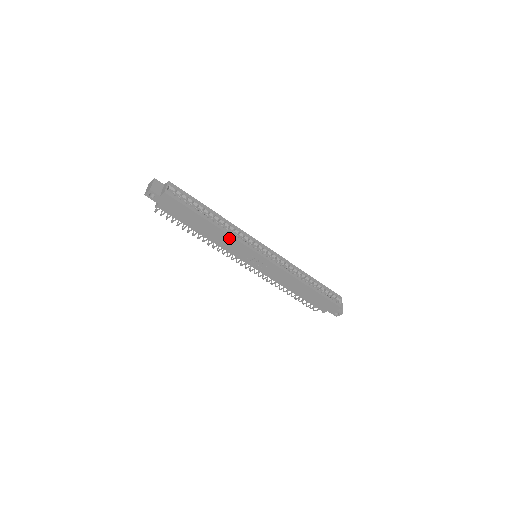
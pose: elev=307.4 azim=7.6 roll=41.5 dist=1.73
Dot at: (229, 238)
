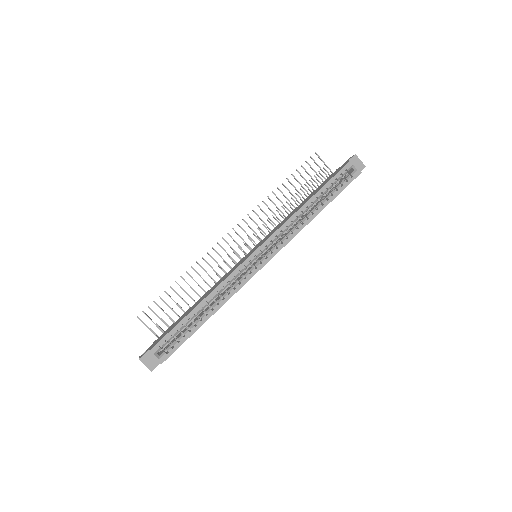
Dot at: (229, 298)
